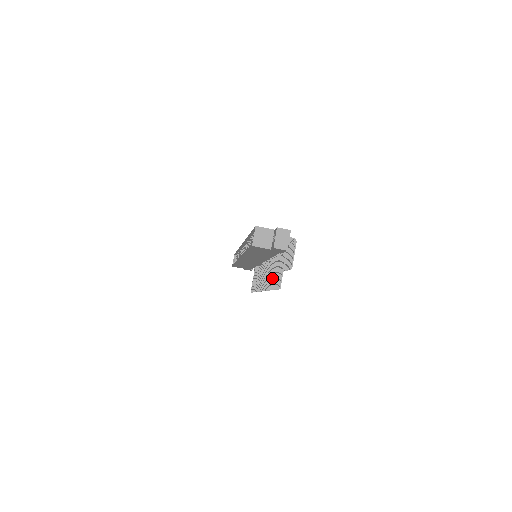
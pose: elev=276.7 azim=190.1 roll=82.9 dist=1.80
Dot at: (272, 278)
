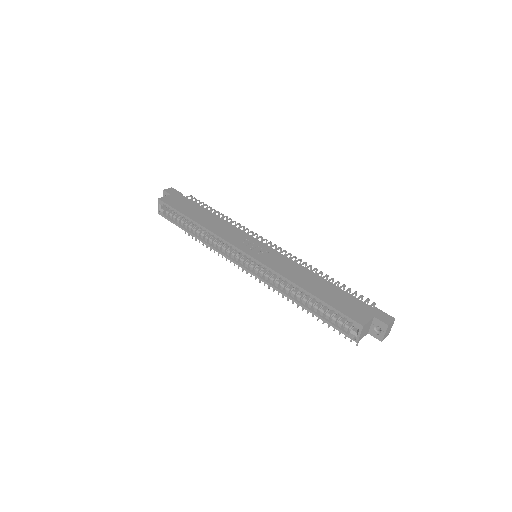
Dot at: occluded
